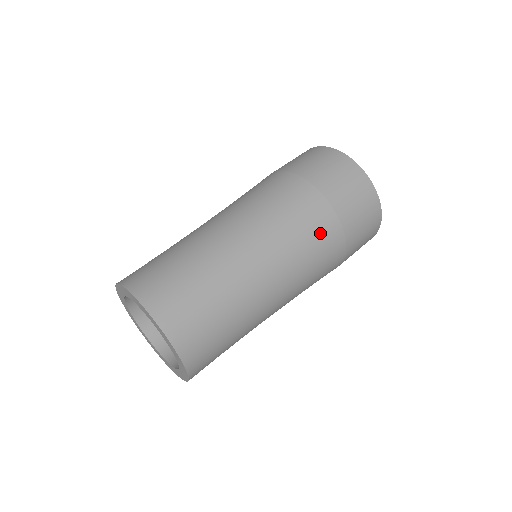
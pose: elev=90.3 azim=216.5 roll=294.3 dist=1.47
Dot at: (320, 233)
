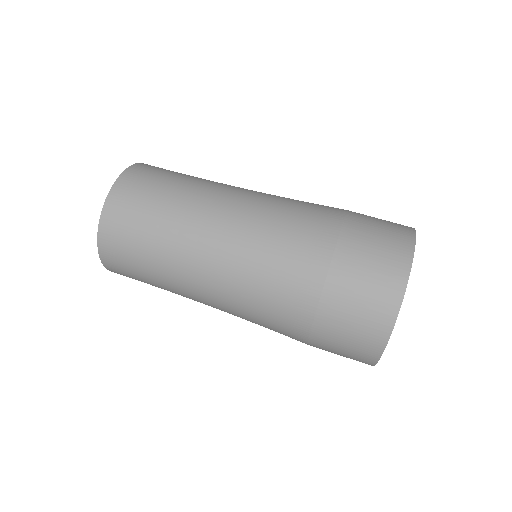
Dot at: (308, 226)
